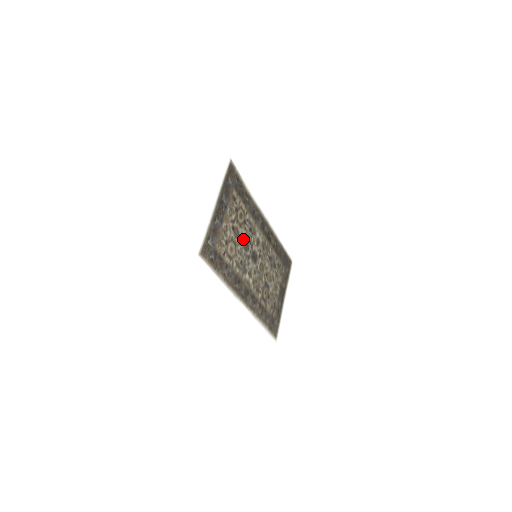
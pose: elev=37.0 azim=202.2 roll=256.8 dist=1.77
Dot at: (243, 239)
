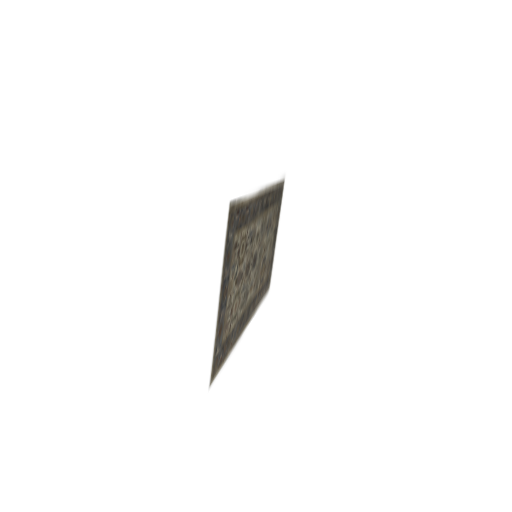
Dot at: (245, 268)
